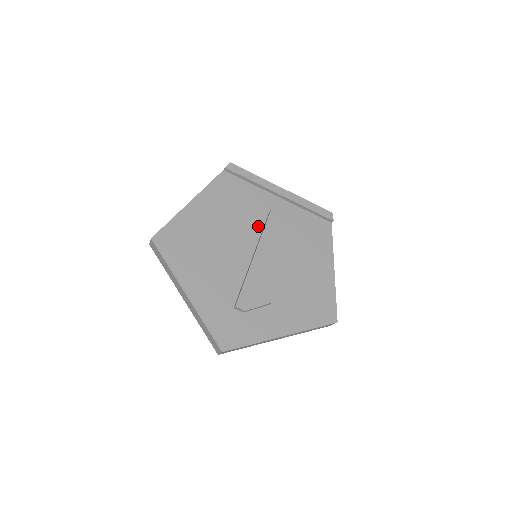
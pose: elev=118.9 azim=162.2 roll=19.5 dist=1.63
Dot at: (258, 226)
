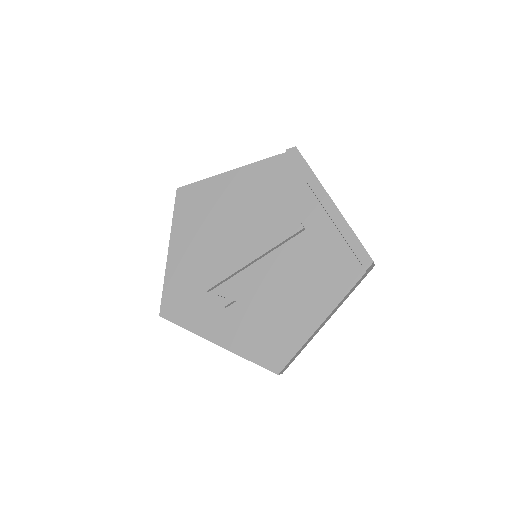
Dot at: (276, 228)
